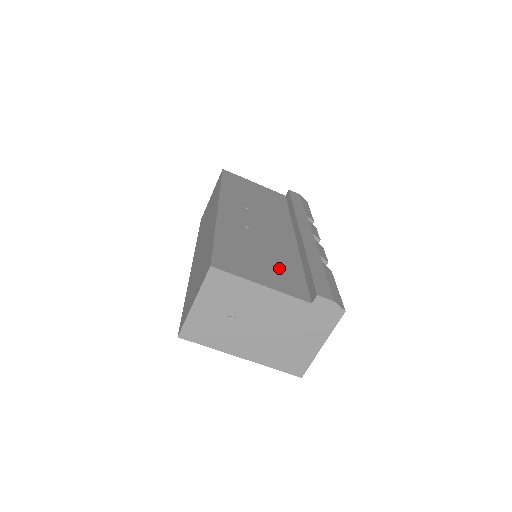
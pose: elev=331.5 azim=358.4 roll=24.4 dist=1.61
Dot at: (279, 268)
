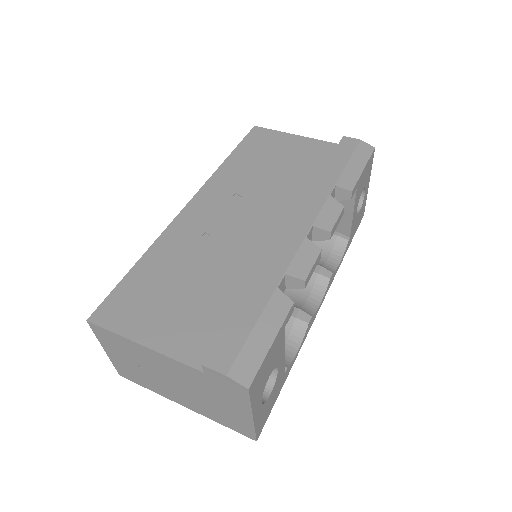
Dot at: (199, 306)
